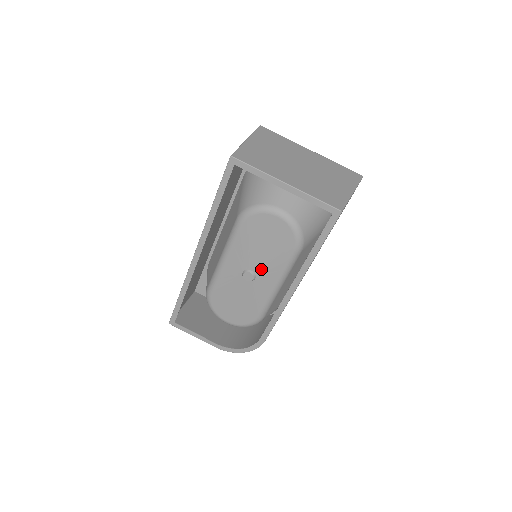
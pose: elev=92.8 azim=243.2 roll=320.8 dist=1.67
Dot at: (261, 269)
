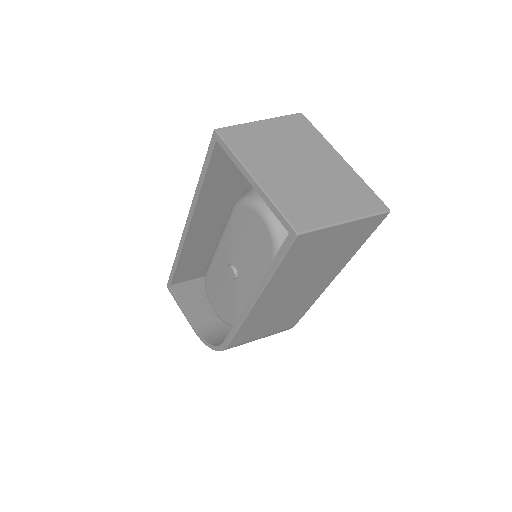
Dot at: (242, 270)
